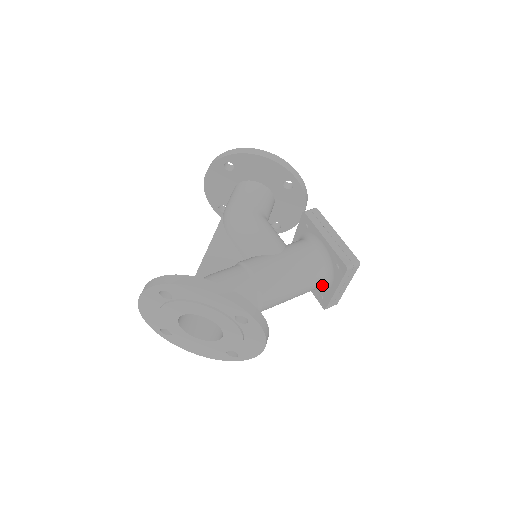
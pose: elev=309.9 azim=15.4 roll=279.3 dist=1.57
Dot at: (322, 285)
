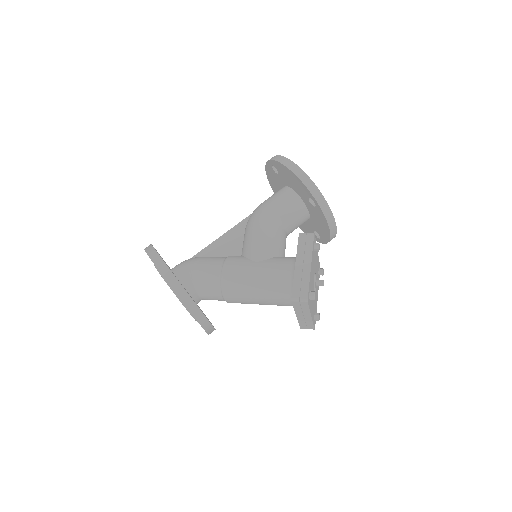
Dot at: (292, 305)
